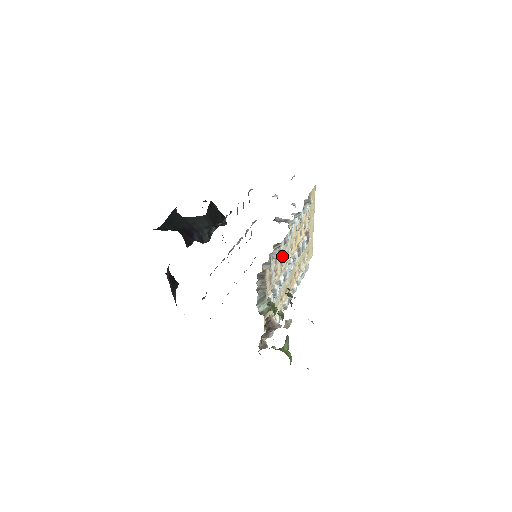
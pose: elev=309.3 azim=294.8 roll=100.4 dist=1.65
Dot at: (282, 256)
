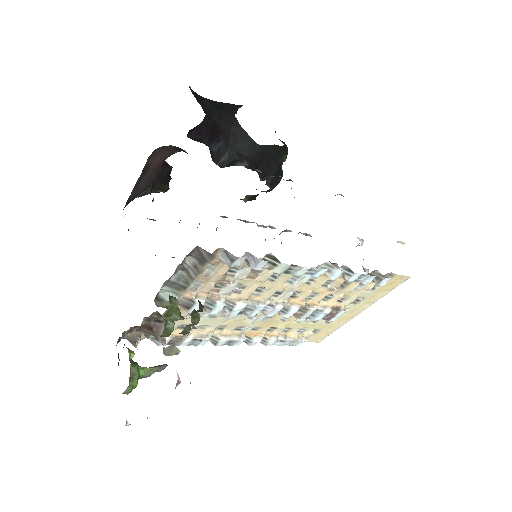
Dot at: (271, 284)
